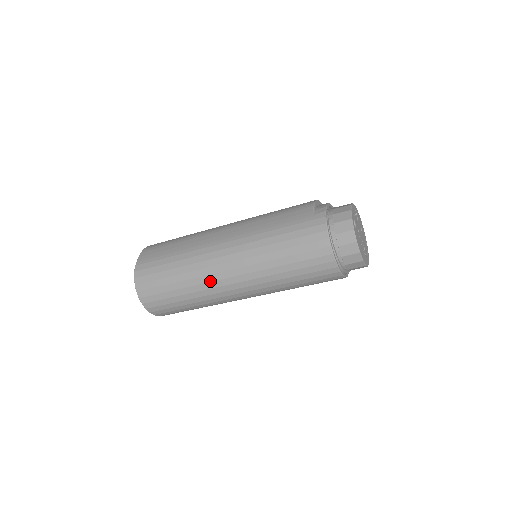
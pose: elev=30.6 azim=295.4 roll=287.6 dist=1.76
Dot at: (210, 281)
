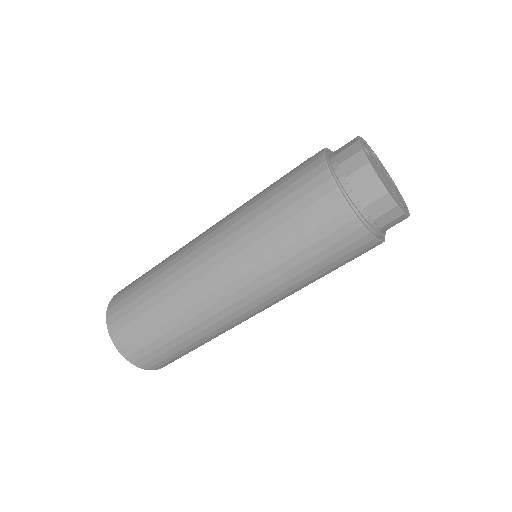
Dot at: (187, 284)
